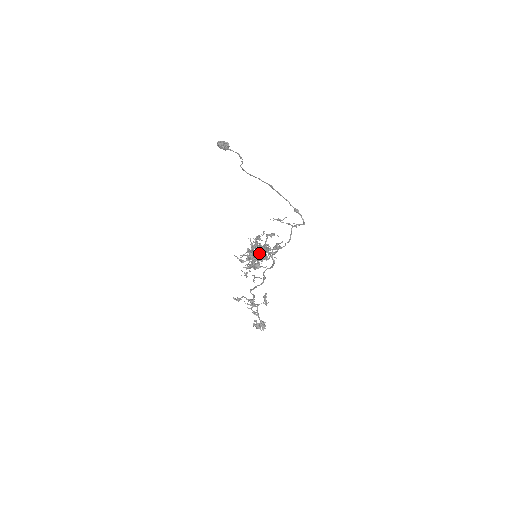
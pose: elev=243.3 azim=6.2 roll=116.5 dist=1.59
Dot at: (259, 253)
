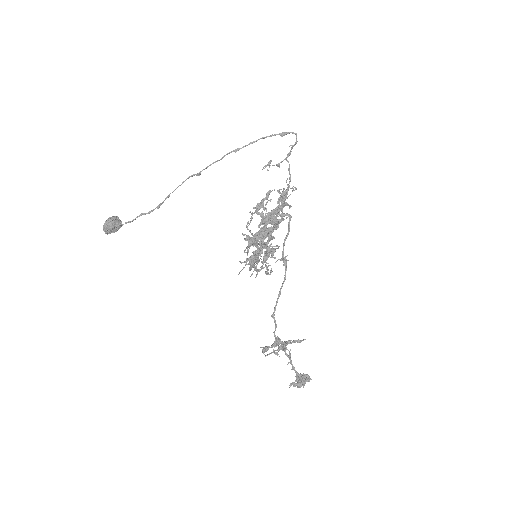
Dot at: (272, 217)
